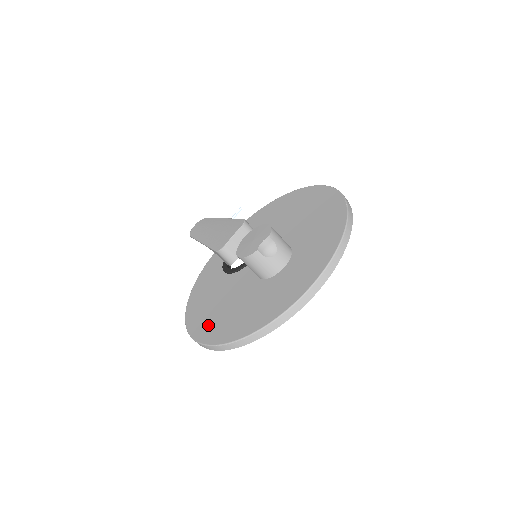
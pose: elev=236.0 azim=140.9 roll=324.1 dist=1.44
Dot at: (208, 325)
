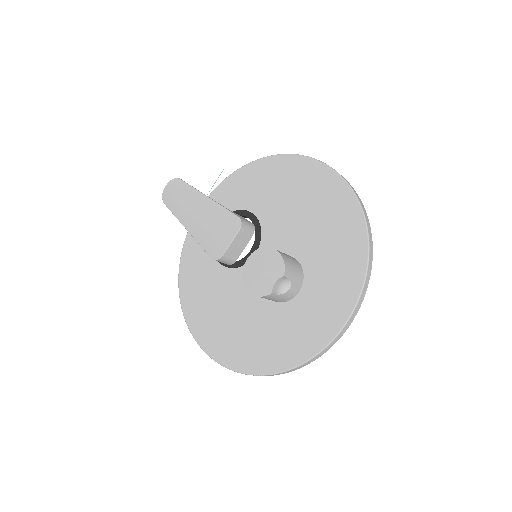
Dot at: (216, 337)
